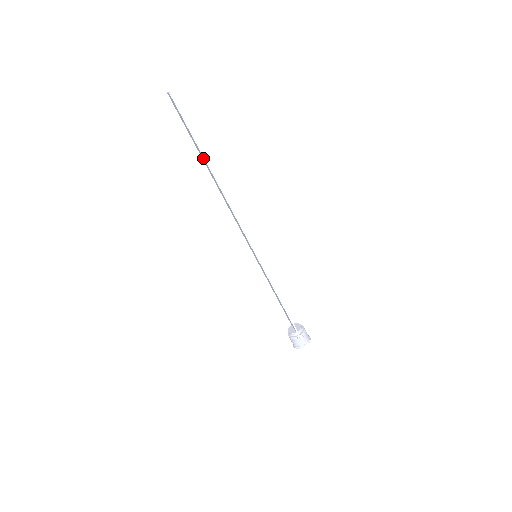
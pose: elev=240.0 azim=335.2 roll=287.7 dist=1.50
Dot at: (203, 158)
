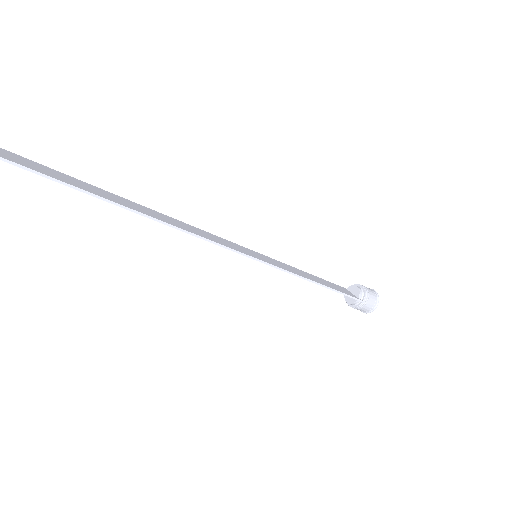
Dot at: (97, 196)
